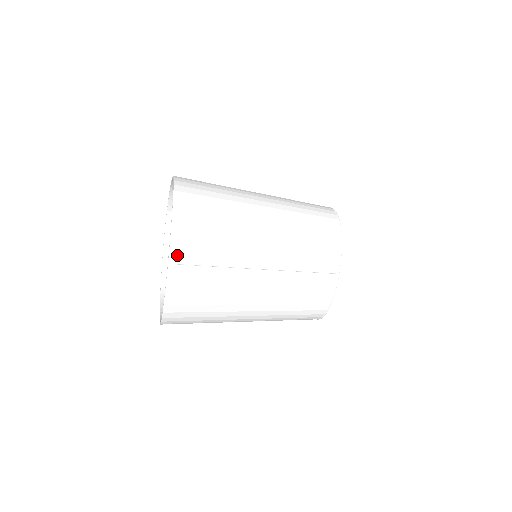
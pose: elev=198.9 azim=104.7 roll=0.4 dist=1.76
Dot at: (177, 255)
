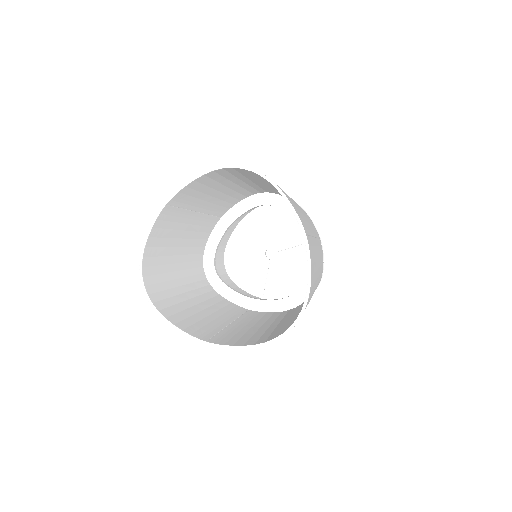
Dot at: (303, 225)
